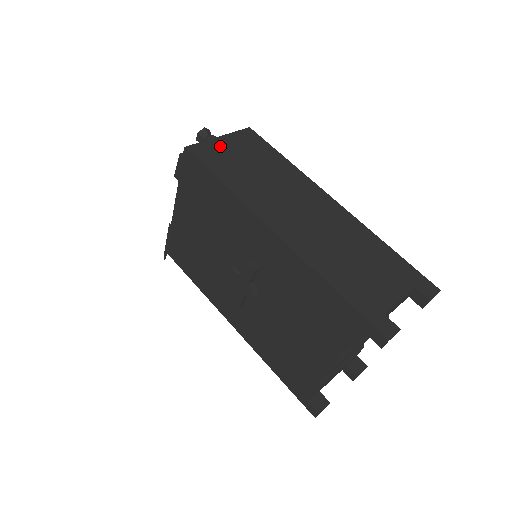
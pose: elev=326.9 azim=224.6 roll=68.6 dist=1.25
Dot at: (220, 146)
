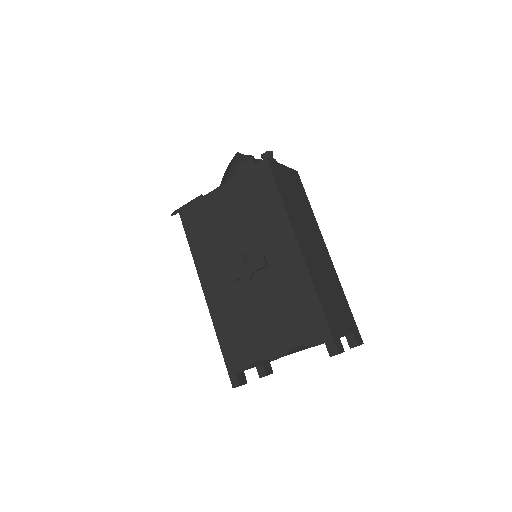
Dot at: (283, 172)
